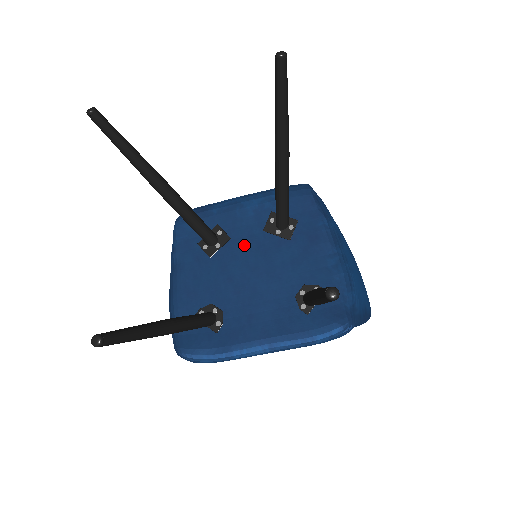
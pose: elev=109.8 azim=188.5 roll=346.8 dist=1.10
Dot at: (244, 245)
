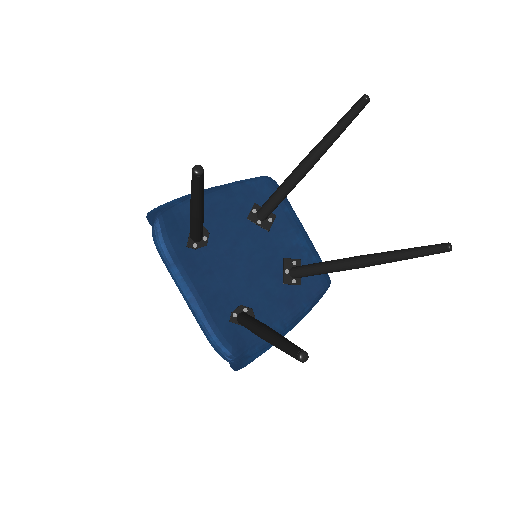
Dot at: (267, 245)
